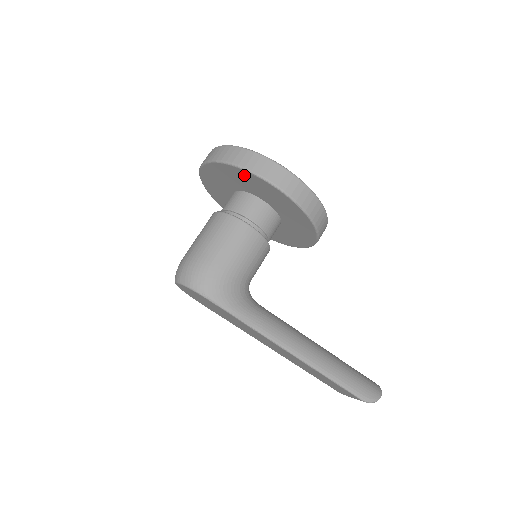
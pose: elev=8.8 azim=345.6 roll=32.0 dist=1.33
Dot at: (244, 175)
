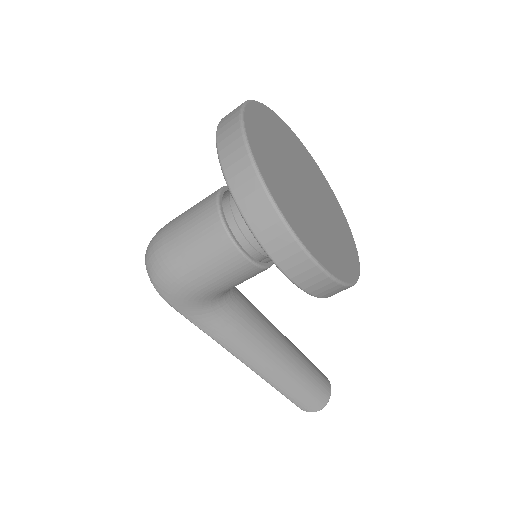
Dot at: occluded
